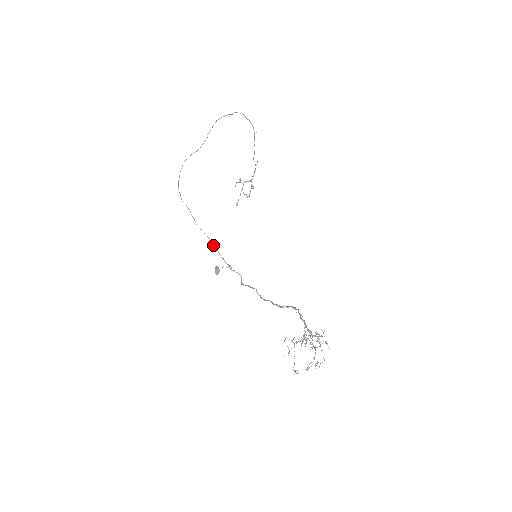
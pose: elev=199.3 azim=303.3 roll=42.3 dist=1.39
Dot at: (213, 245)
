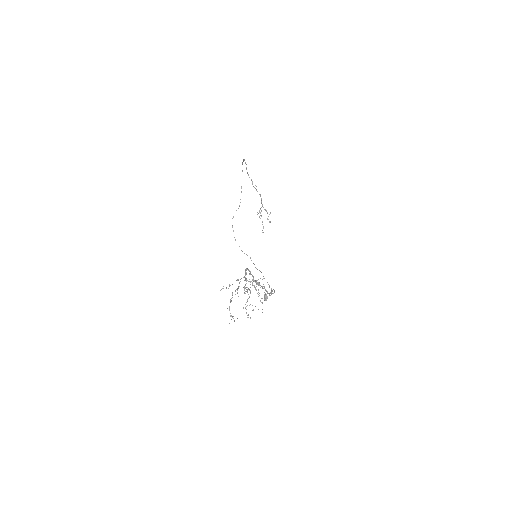
Dot at: (264, 278)
